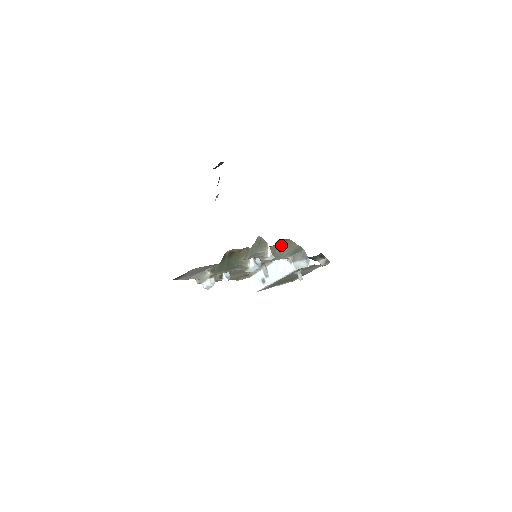
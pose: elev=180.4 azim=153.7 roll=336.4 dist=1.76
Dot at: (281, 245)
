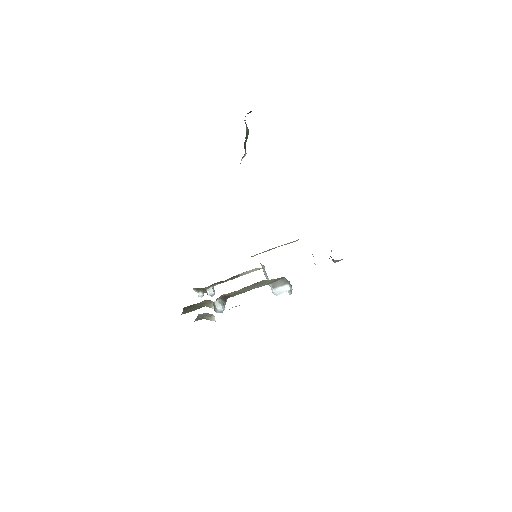
Dot at: (251, 285)
